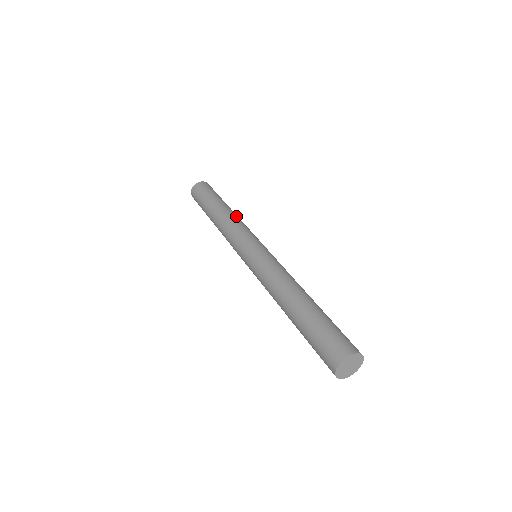
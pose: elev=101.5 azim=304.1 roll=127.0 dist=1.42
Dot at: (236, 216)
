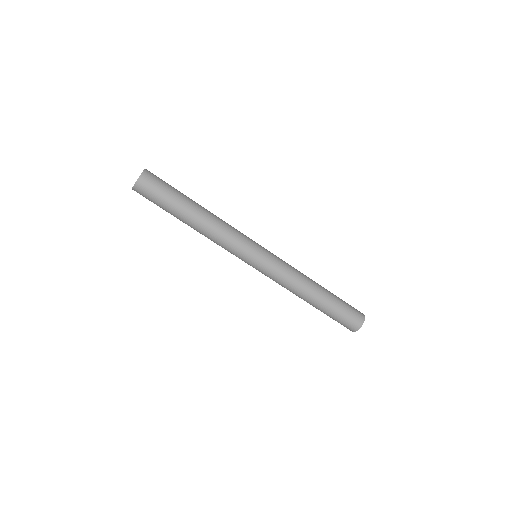
Dot at: (216, 221)
